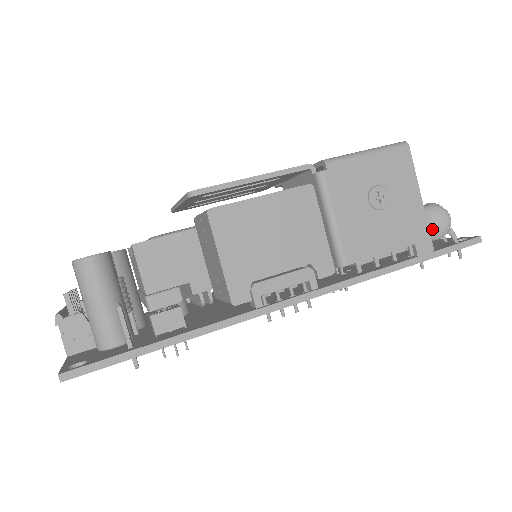
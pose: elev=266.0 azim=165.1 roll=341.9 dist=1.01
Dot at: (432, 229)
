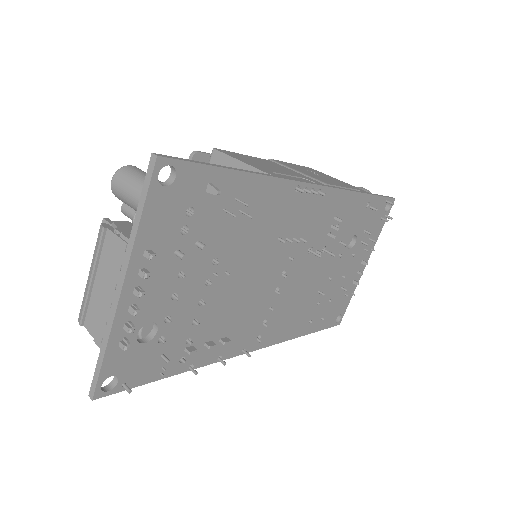
Dot at: occluded
